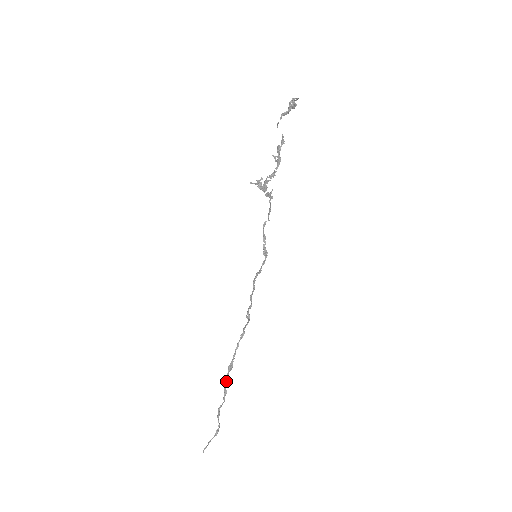
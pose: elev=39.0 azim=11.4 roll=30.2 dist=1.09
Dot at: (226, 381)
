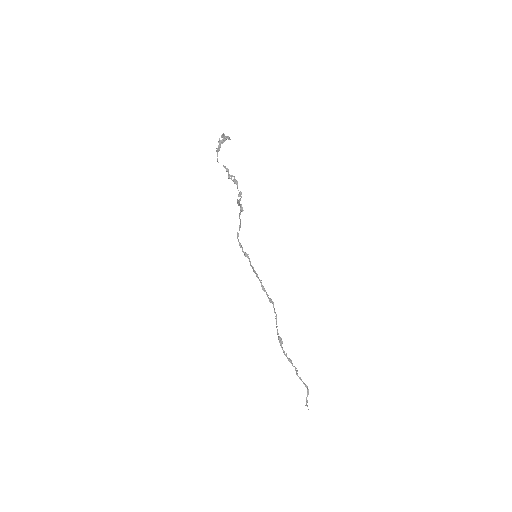
Dot at: occluded
